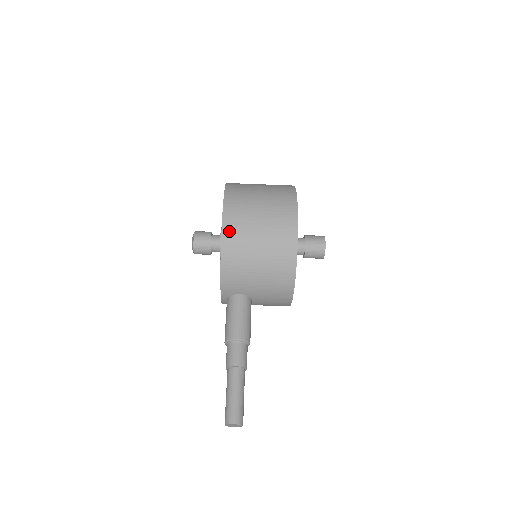
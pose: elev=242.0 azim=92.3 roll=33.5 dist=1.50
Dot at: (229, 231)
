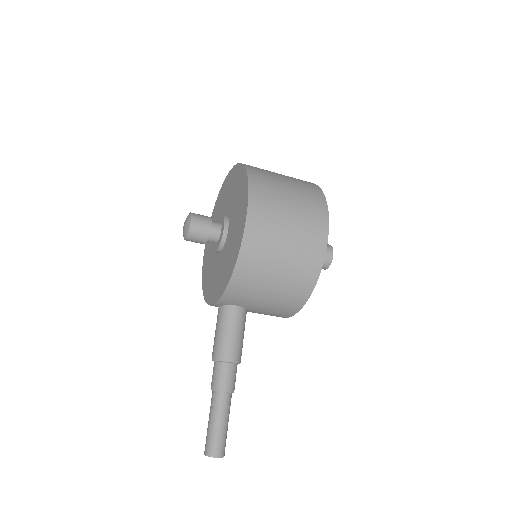
Dot at: (251, 242)
